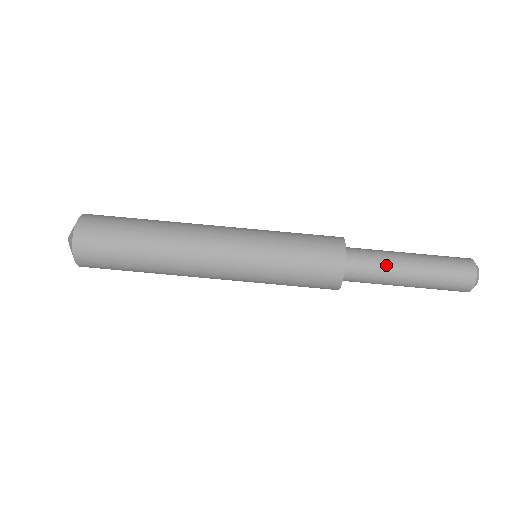
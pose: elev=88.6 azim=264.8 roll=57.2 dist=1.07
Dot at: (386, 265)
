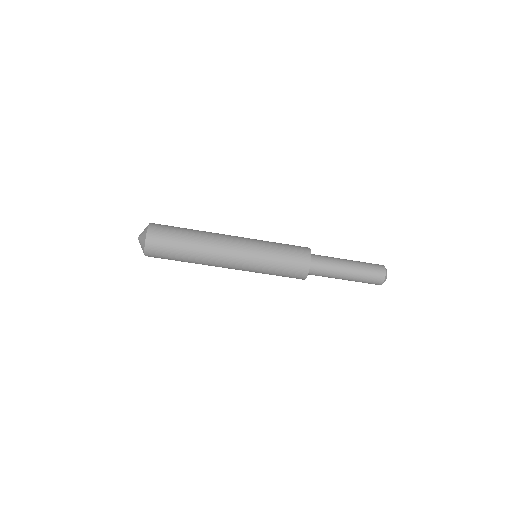
Dot at: (334, 266)
